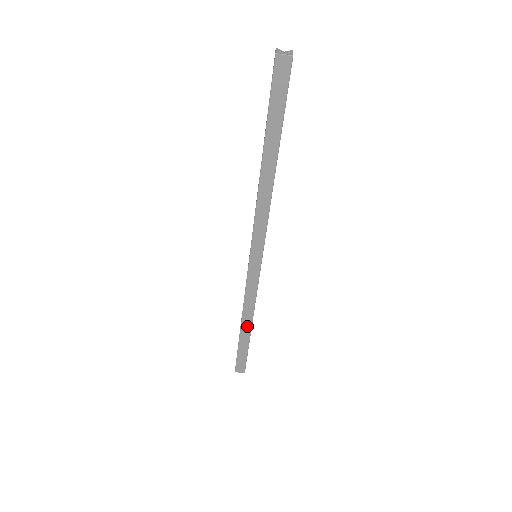
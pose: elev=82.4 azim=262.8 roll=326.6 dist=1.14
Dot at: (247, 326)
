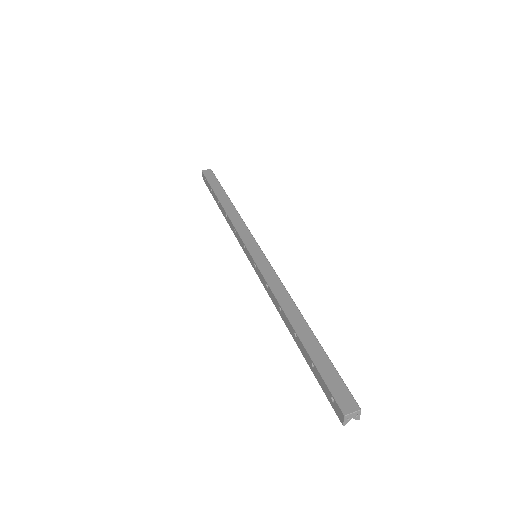
Dot at: (298, 320)
